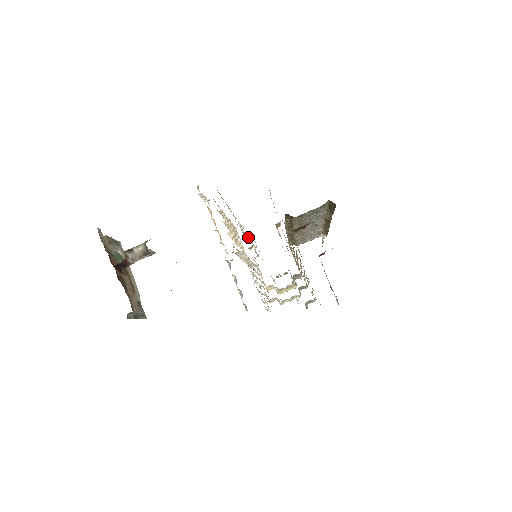
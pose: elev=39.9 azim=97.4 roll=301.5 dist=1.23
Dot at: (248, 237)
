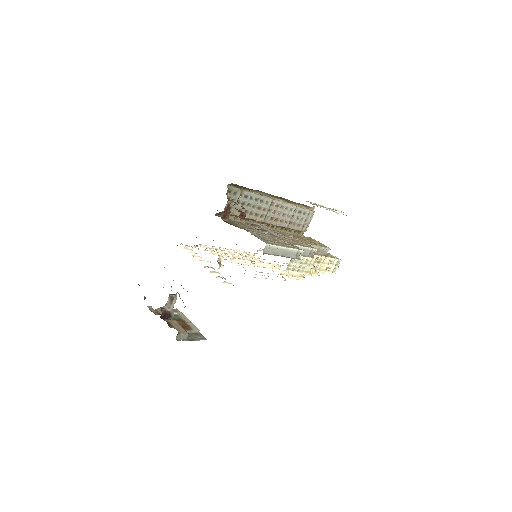
Dot at: occluded
